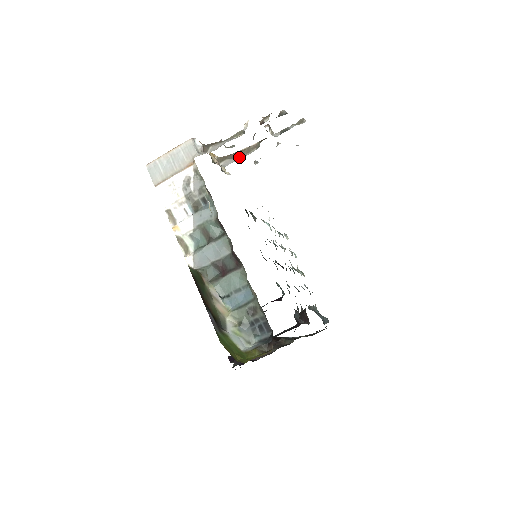
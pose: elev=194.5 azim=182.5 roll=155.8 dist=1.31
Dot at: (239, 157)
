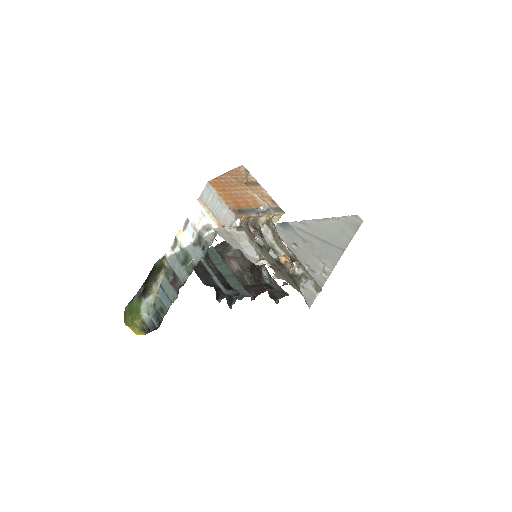
Dot at: (275, 240)
